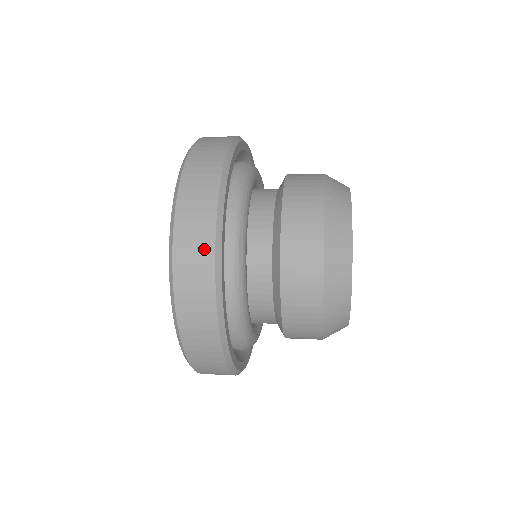
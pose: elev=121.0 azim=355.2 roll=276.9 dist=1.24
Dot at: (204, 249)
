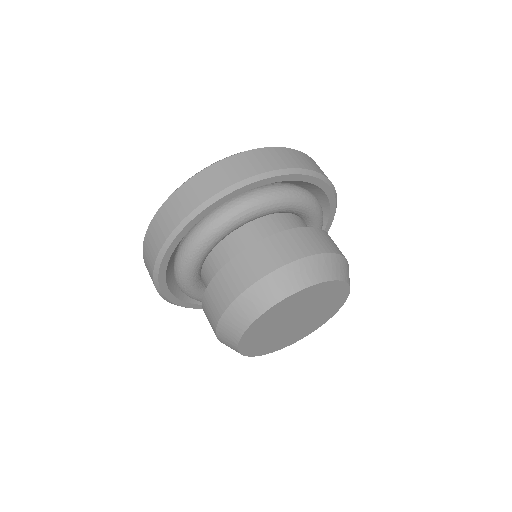
Dot at: (226, 180)
